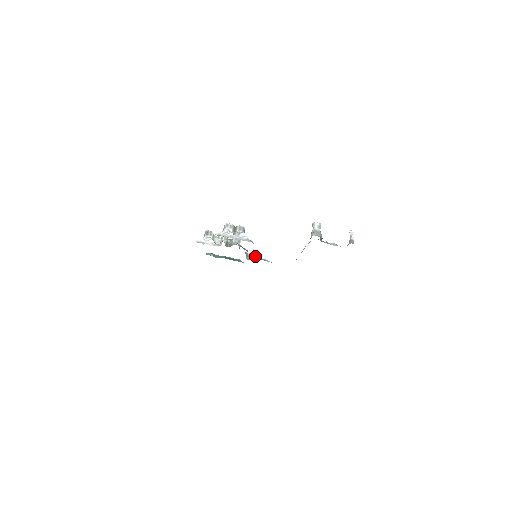
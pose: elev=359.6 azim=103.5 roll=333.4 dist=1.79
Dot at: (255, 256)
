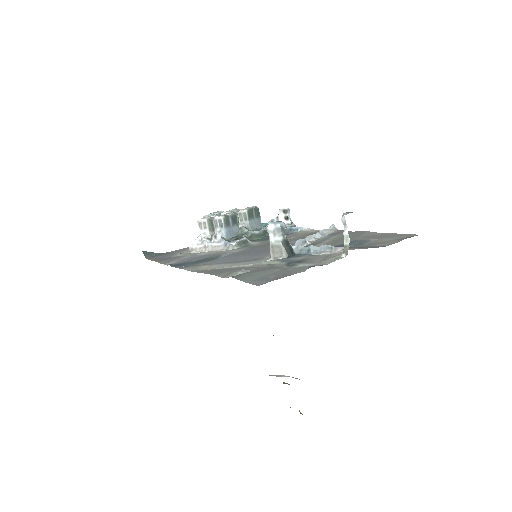
Dot at: (286, 220)
